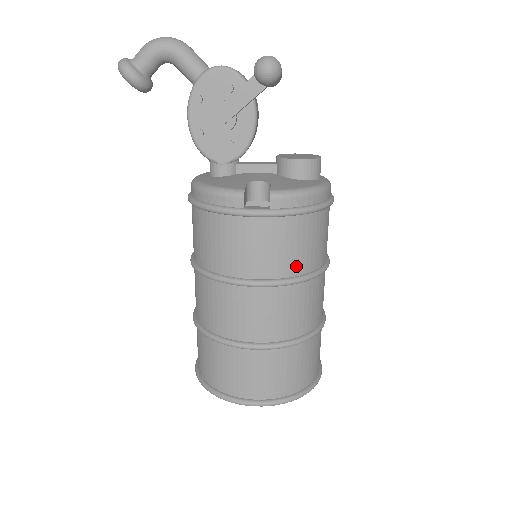
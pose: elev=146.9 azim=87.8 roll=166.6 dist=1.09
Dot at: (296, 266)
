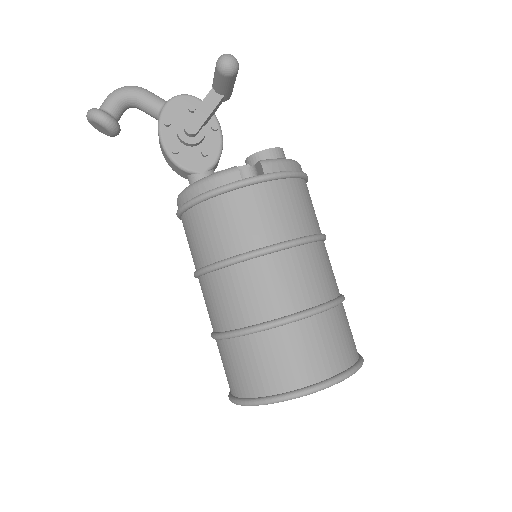
Dot at: (303, 226)
